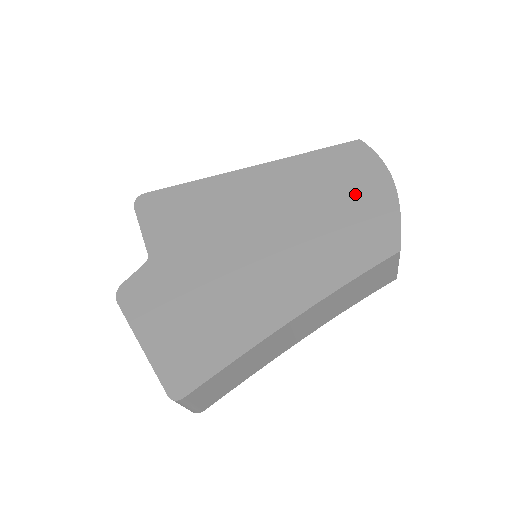
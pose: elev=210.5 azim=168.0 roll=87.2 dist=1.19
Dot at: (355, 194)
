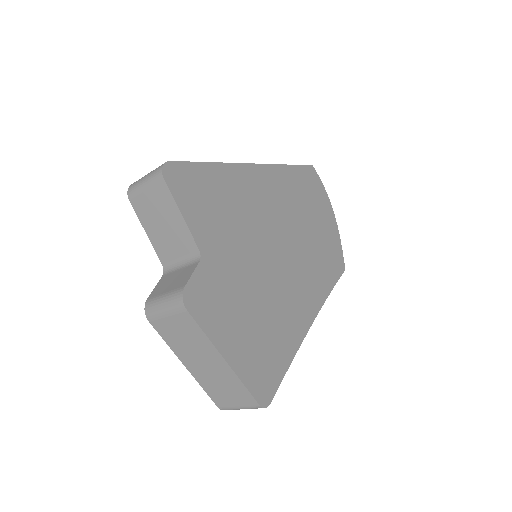
Dot at: (320, 217)
